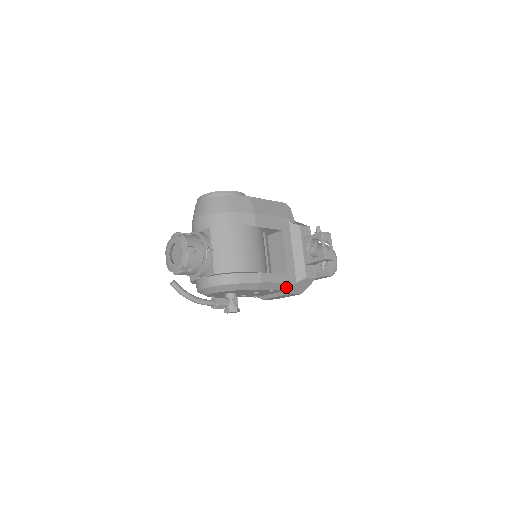
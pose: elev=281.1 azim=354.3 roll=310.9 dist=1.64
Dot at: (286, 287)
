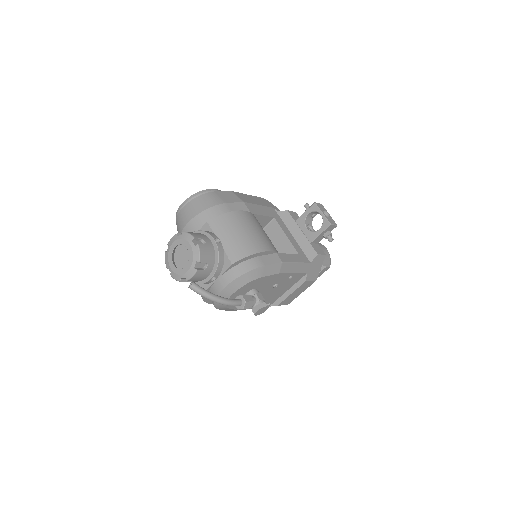
Dot at: (303, 269)
